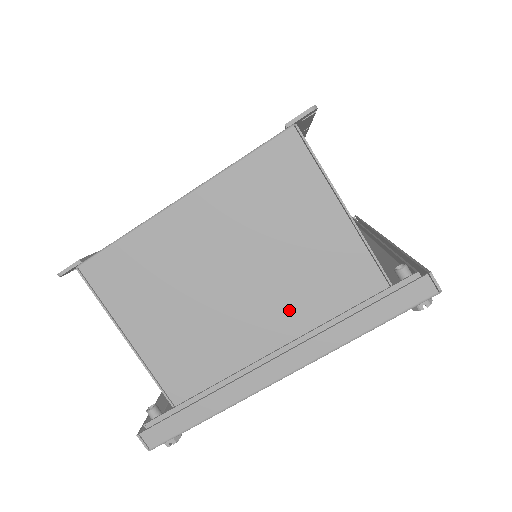
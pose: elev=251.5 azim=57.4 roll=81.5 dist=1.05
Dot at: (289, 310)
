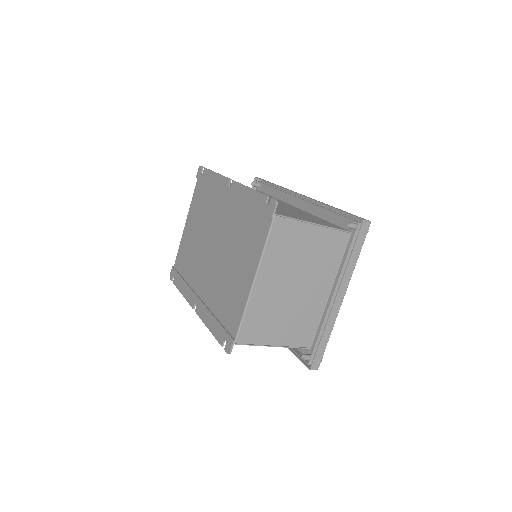
Dot at: (322, 276)
